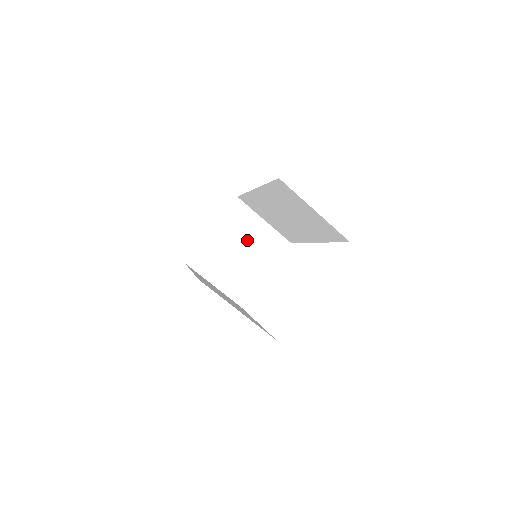
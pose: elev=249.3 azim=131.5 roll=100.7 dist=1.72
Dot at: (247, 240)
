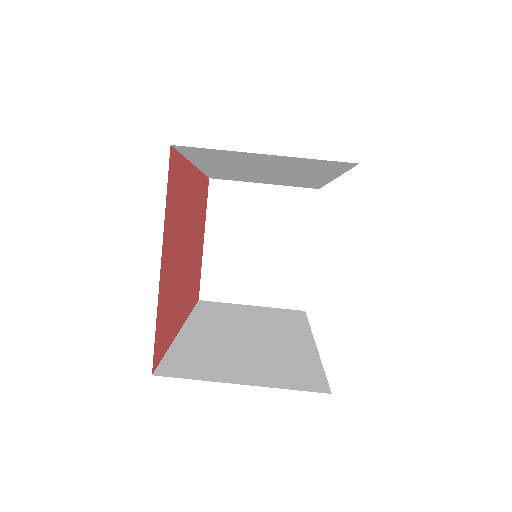
Dot at: (257, 224)
